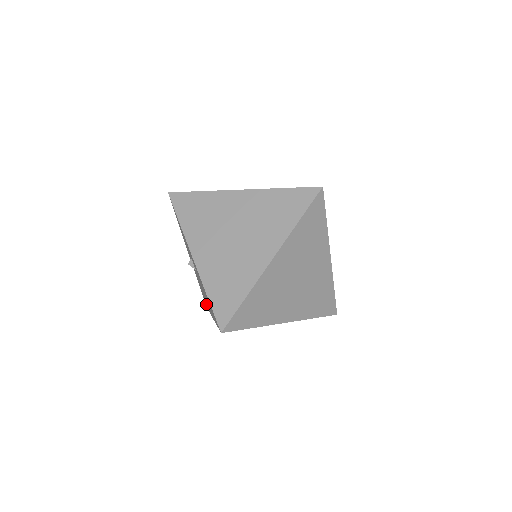
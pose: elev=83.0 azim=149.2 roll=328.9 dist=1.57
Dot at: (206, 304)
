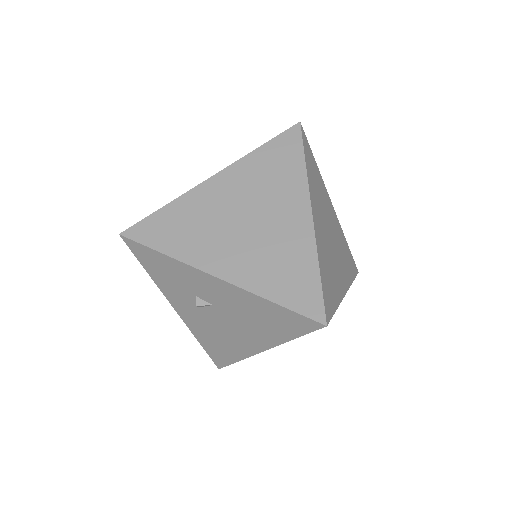
Dot at: (228, 356)
